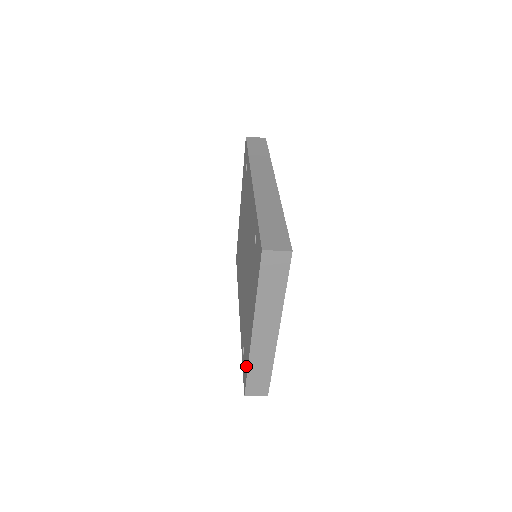
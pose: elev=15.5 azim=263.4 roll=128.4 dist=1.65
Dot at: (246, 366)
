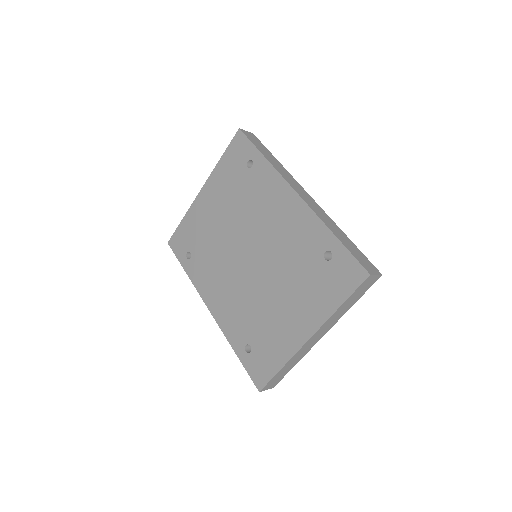
Dot at: (273, 365)
